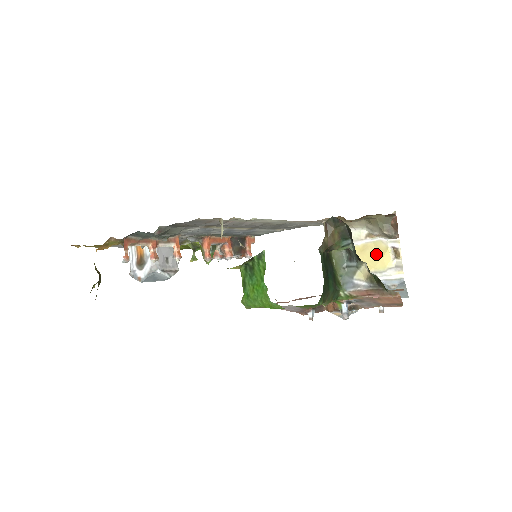
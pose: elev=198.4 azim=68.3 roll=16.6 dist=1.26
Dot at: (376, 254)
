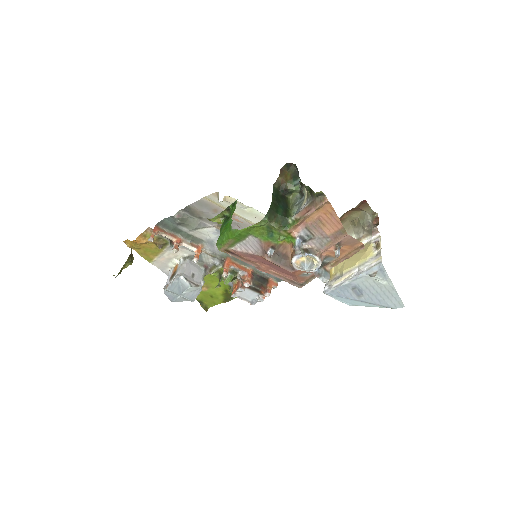
Dot at: (361, 252)
